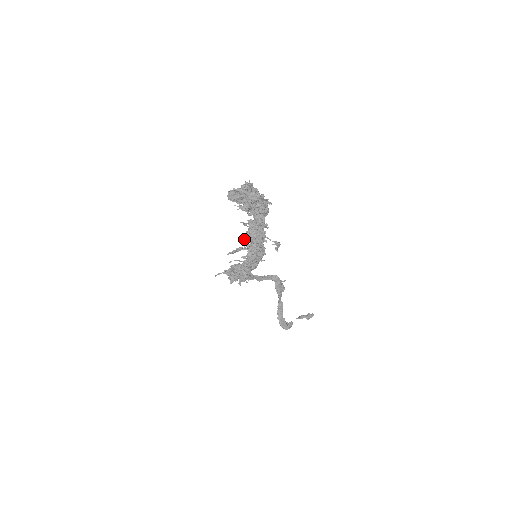
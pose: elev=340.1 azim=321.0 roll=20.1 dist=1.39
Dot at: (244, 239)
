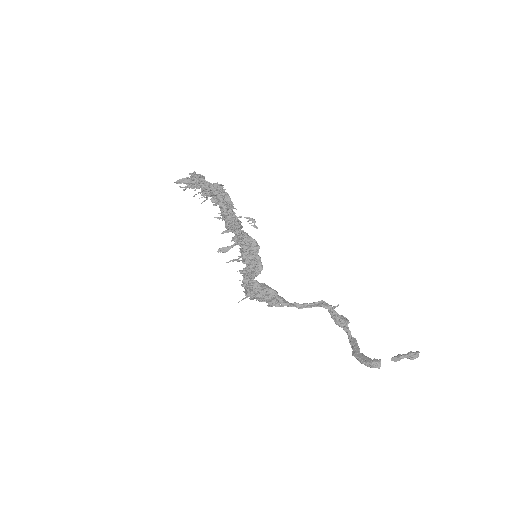
Dot at: (225, 232)
